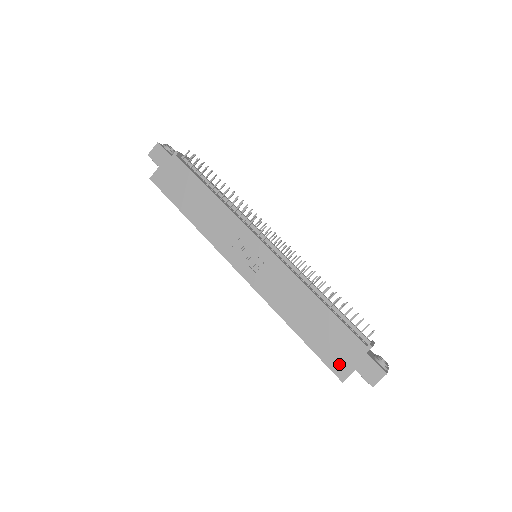
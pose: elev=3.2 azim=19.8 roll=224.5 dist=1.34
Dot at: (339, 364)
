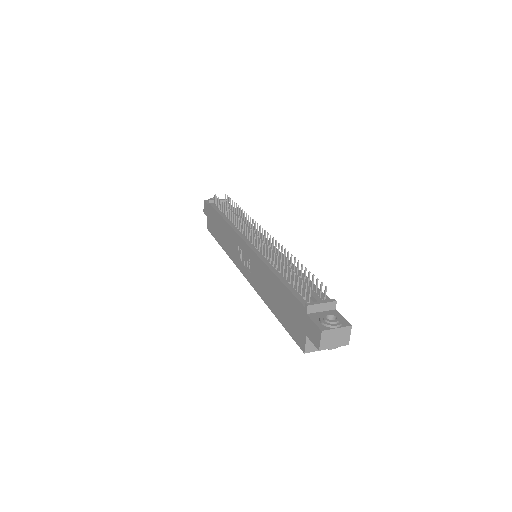
Dot at: (298, 334)
